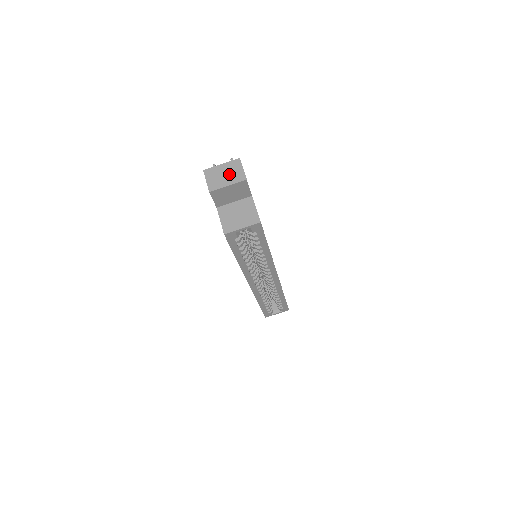
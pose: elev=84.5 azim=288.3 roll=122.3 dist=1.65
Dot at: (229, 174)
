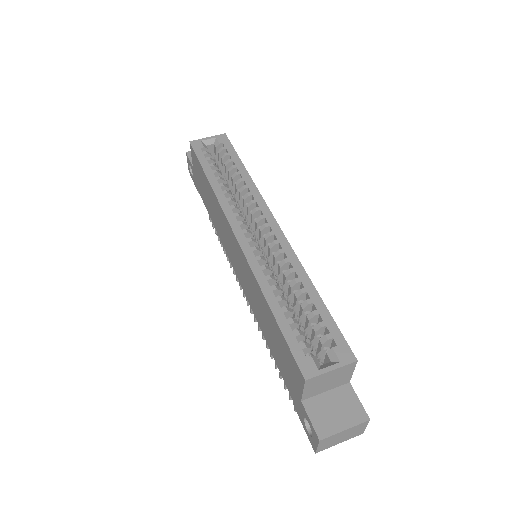
Dot at: occluded
